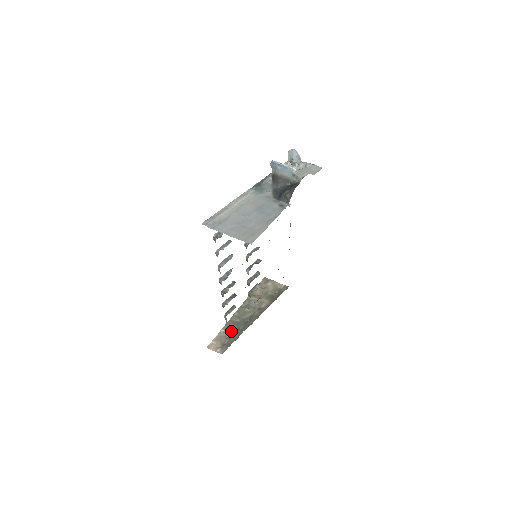
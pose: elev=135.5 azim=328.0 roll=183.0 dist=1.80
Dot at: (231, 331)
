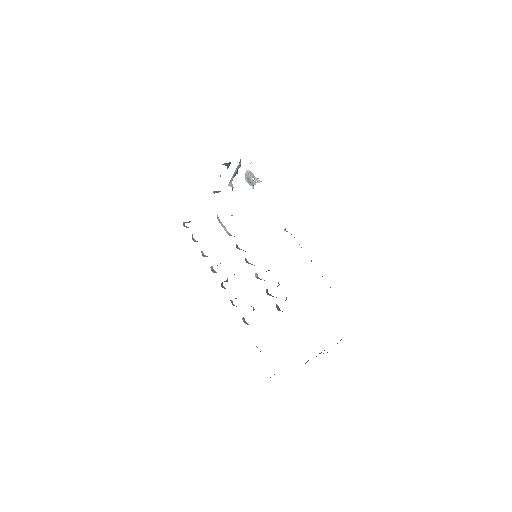
Dot at: occluded
